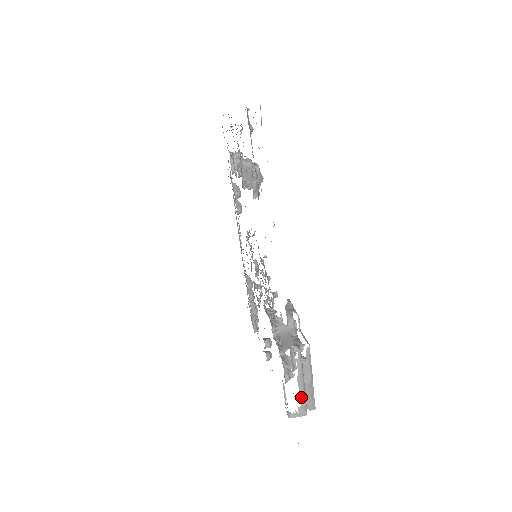
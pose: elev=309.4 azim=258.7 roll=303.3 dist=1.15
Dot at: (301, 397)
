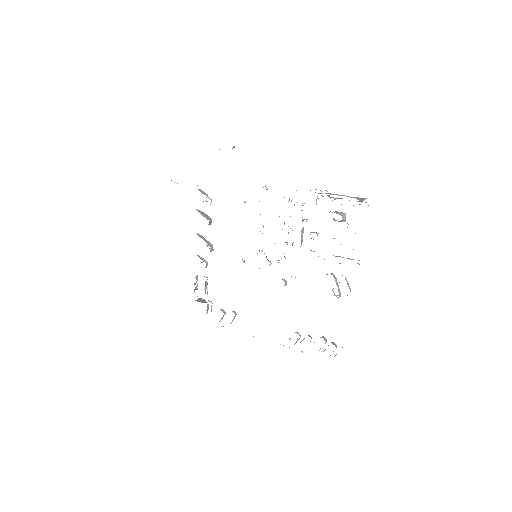
Dot at: occluded
